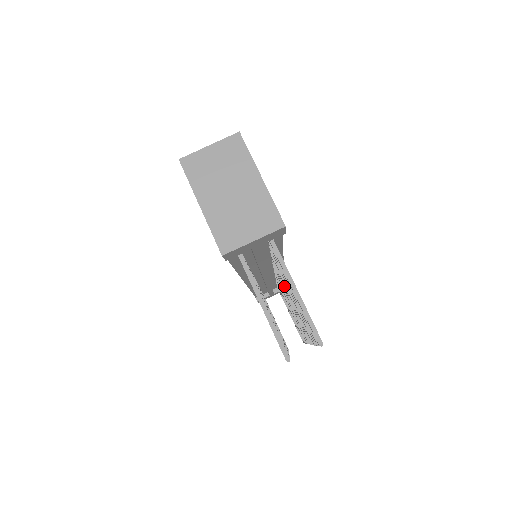
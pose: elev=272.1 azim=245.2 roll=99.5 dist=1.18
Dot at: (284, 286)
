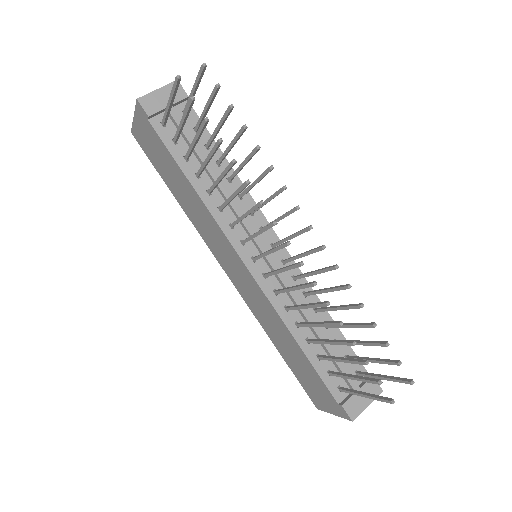
Dot at: (247, 188)
